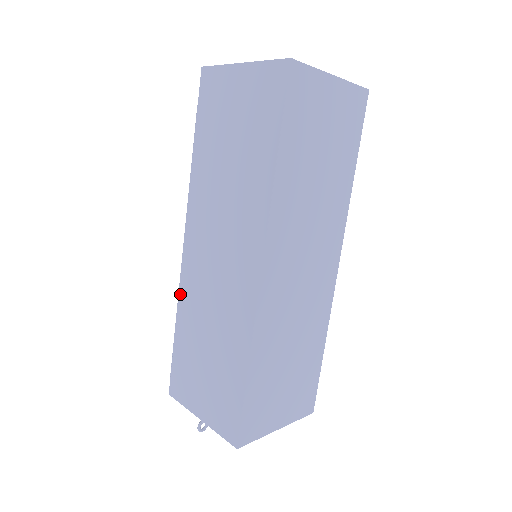
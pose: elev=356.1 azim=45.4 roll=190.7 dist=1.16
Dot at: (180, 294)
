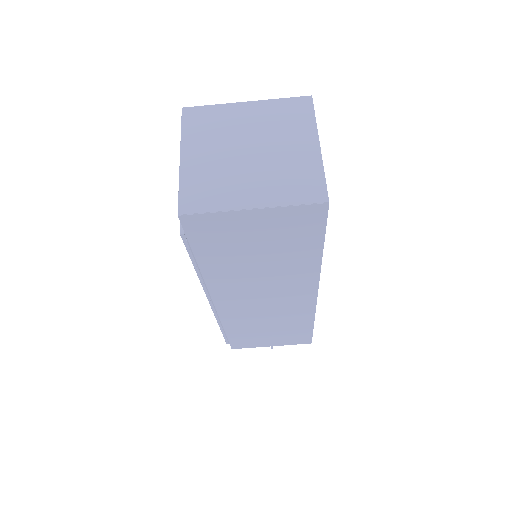
Dot at: (223, 321)
